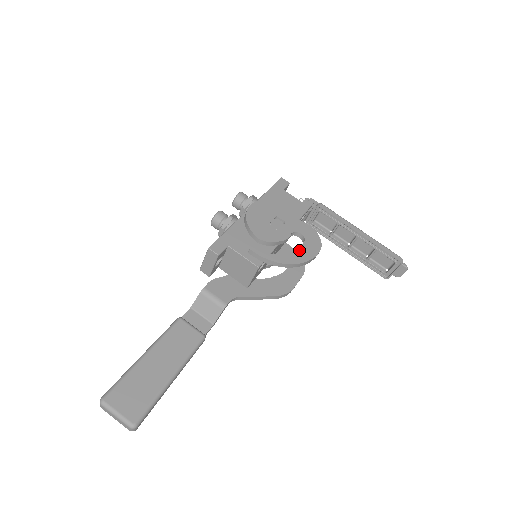
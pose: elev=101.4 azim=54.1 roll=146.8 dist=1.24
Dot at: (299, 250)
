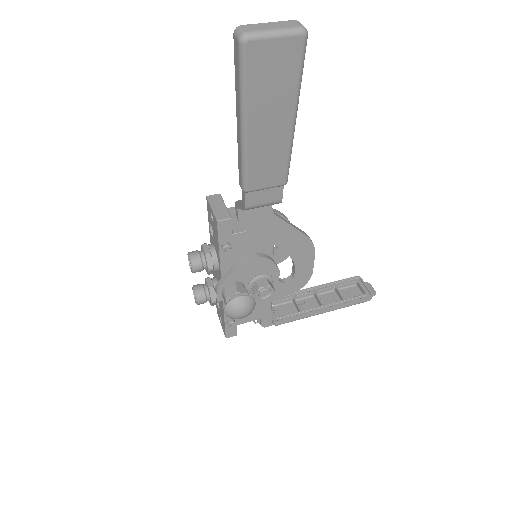
Dot at: occluded
